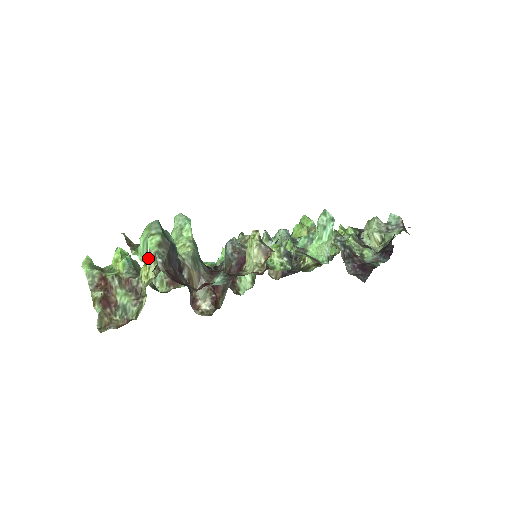
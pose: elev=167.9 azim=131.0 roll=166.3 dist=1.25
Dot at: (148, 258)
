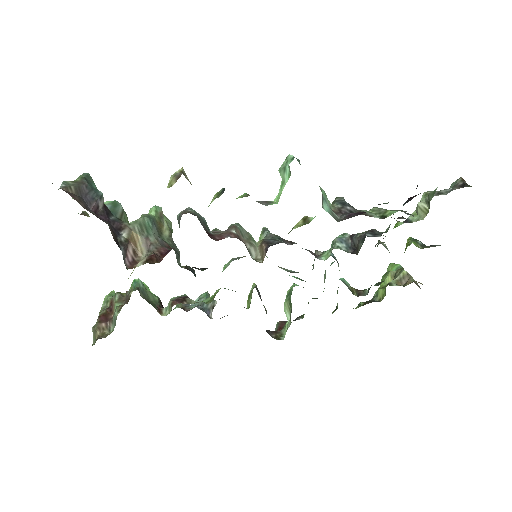
Dot at: occluded
